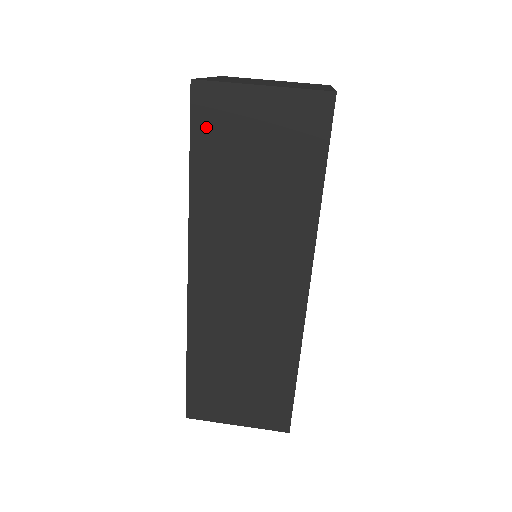
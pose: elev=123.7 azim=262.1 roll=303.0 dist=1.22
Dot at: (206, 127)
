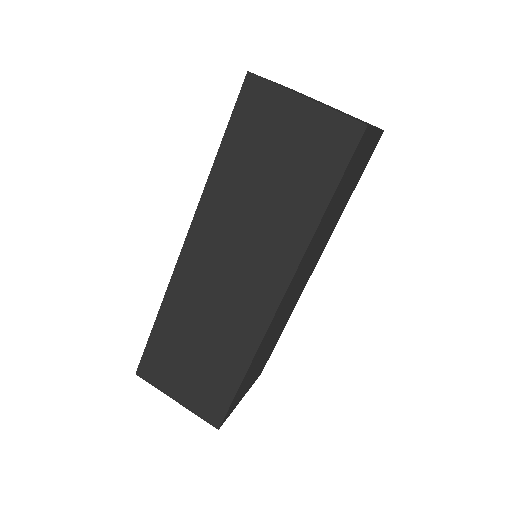
Dot at: (245, 117)
